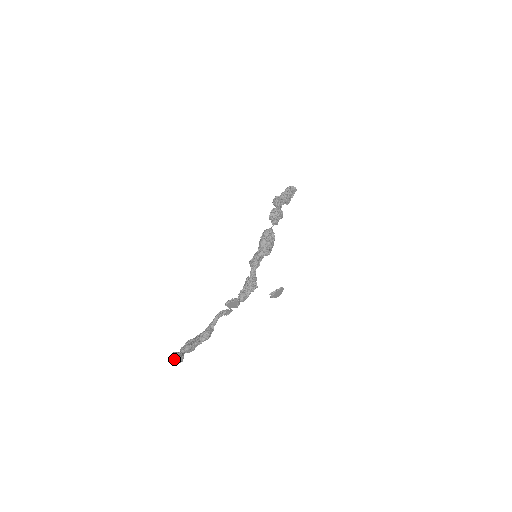
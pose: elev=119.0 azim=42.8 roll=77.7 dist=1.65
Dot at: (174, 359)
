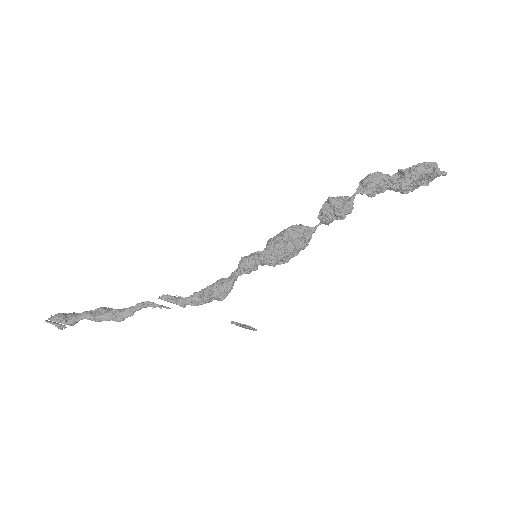
Dot at: (49, 322)
